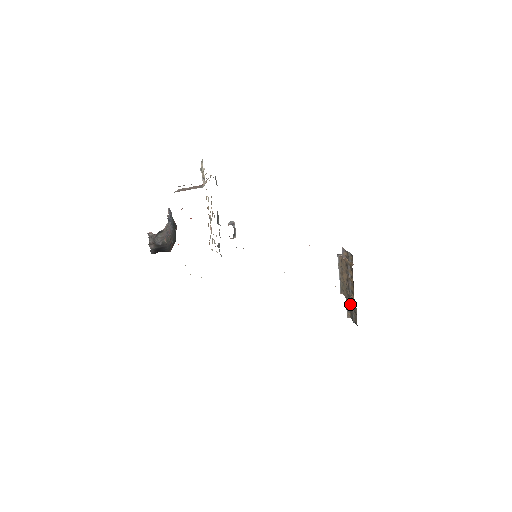
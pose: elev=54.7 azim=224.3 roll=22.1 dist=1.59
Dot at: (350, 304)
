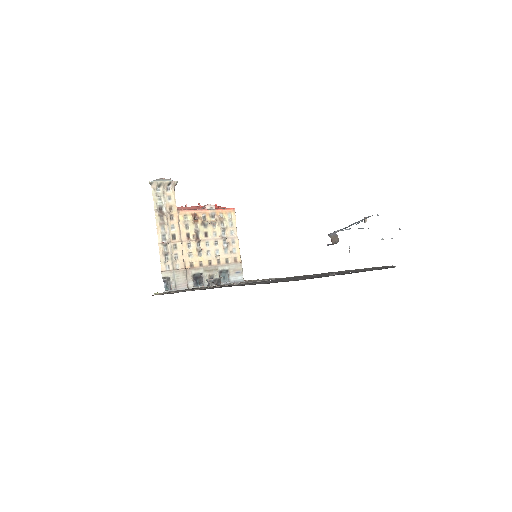
Dot at: occluded
